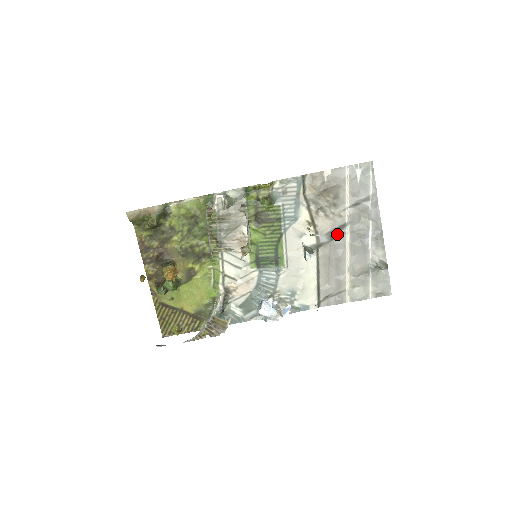
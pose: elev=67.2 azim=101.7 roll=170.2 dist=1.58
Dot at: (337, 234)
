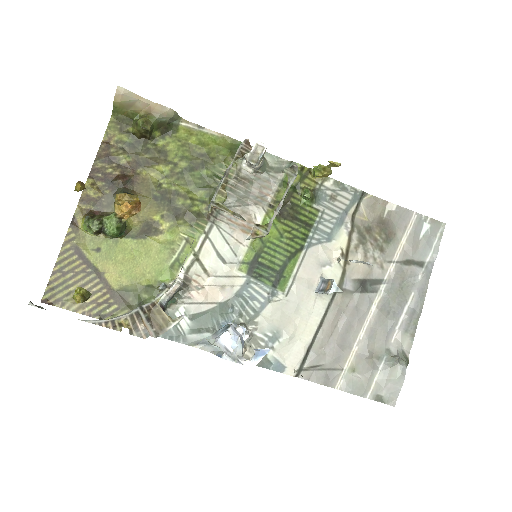
Dot at: (367, 288)
